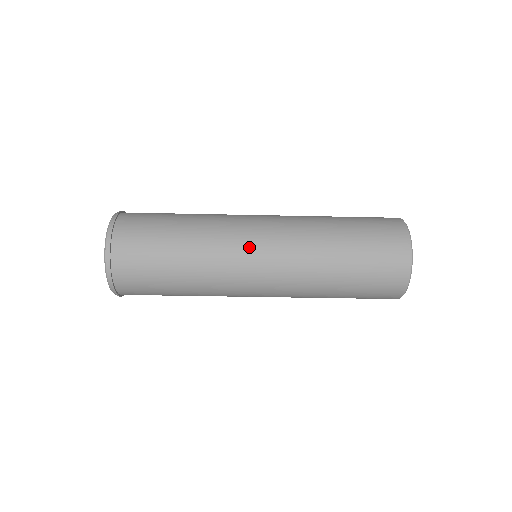
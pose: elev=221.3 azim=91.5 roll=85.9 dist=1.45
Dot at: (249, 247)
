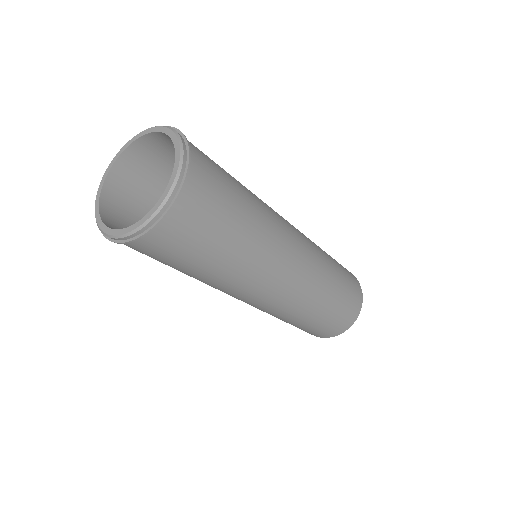
Dot at: (257, 295)
